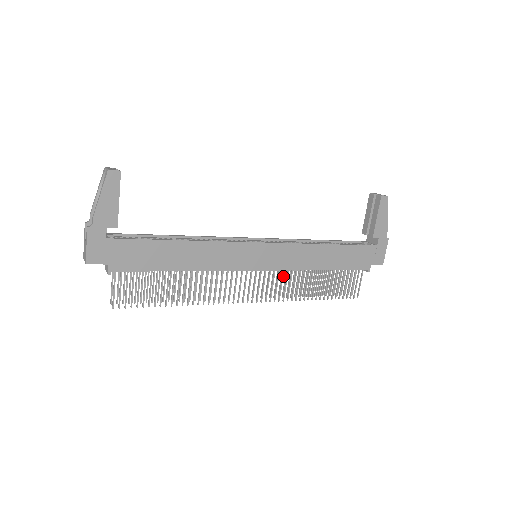
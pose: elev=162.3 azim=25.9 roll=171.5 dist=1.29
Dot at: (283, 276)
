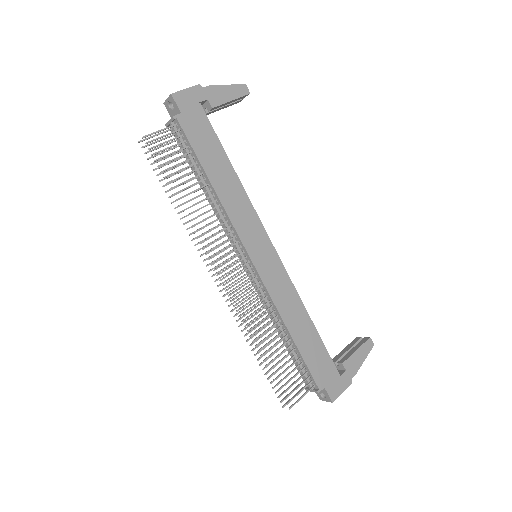
Dot at: (259, 295)
